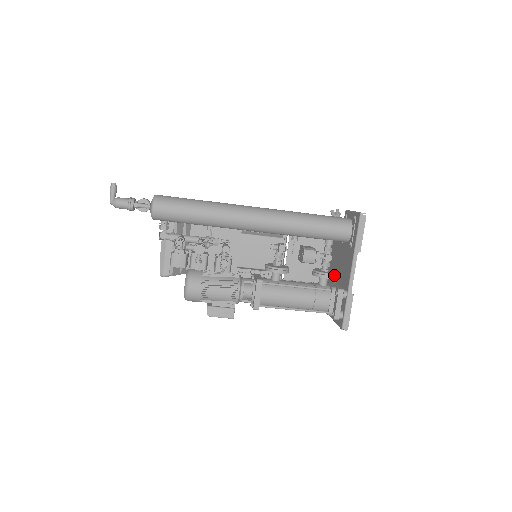
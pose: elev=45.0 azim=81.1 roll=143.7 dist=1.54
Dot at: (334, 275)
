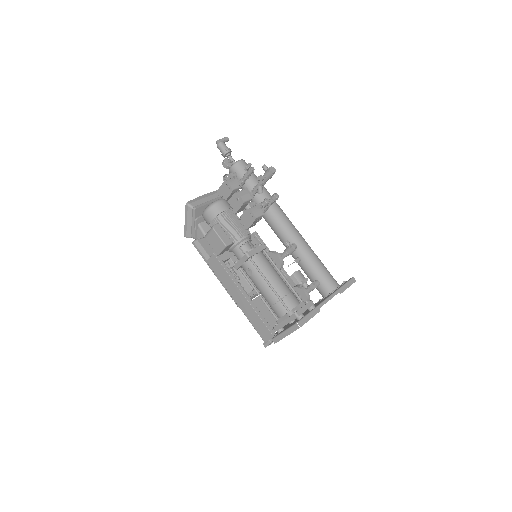
Dot at: (309, 298)
